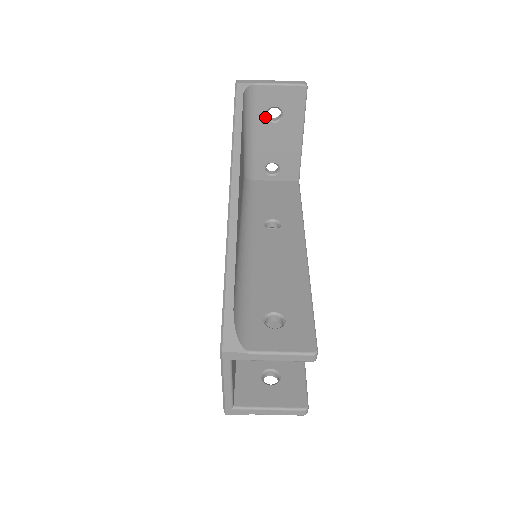
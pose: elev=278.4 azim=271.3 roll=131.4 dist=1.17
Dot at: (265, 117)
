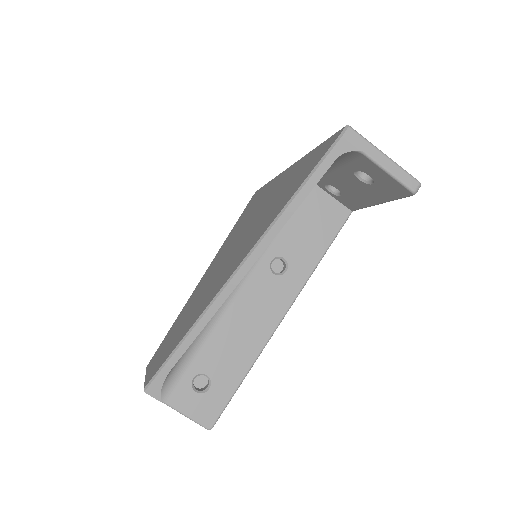
Dot at: (353, 171)
